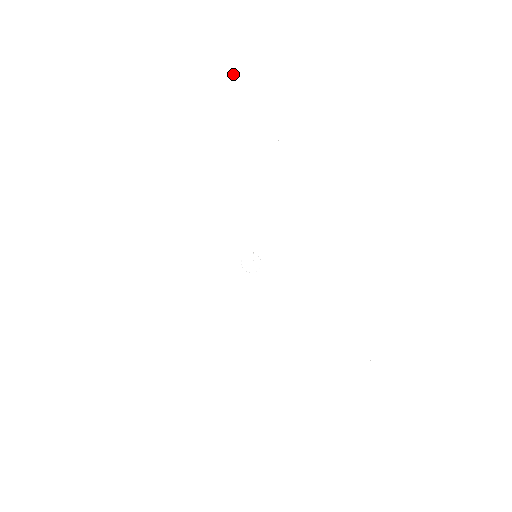
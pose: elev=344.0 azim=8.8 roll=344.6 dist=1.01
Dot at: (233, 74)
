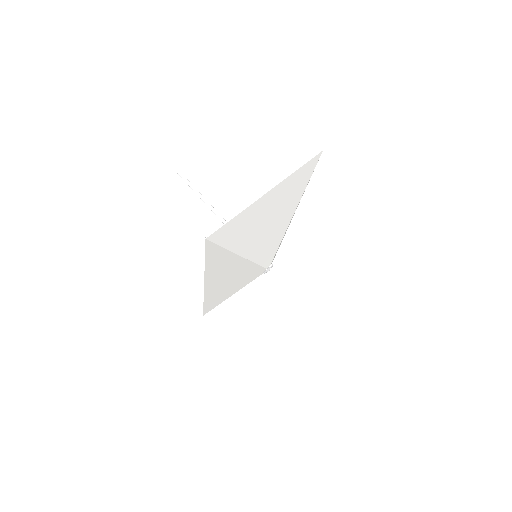
Dot at: (283, 182)
